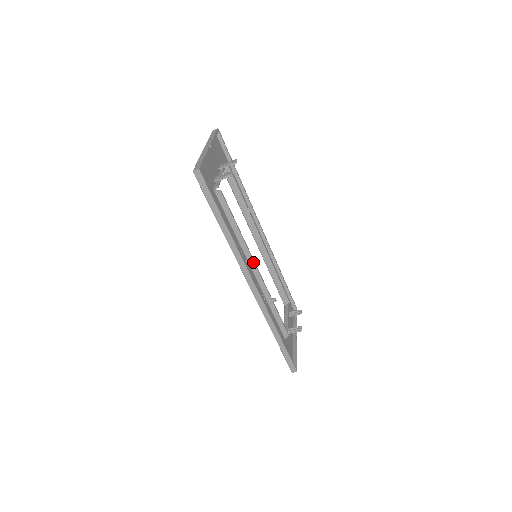
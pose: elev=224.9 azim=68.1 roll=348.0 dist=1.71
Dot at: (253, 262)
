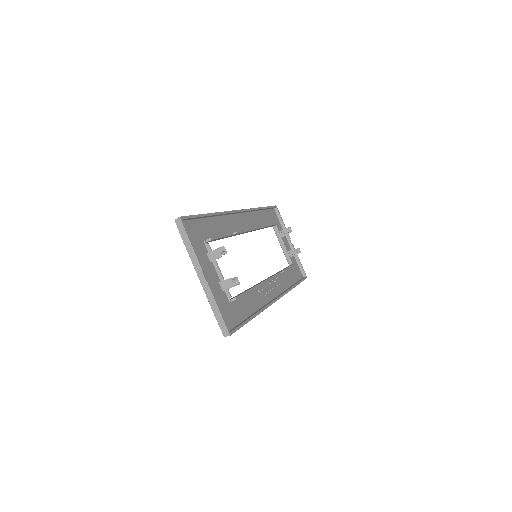
Dot at: occluded
